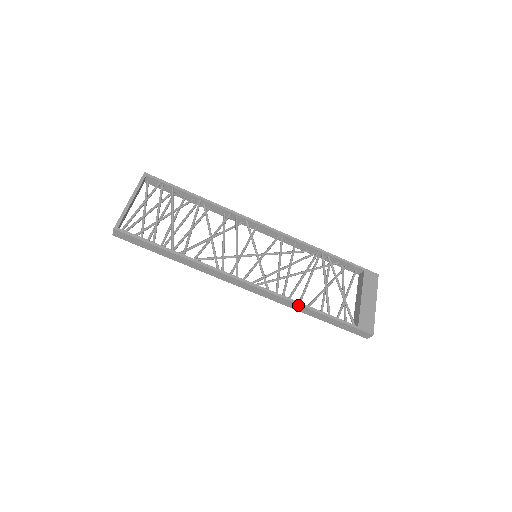
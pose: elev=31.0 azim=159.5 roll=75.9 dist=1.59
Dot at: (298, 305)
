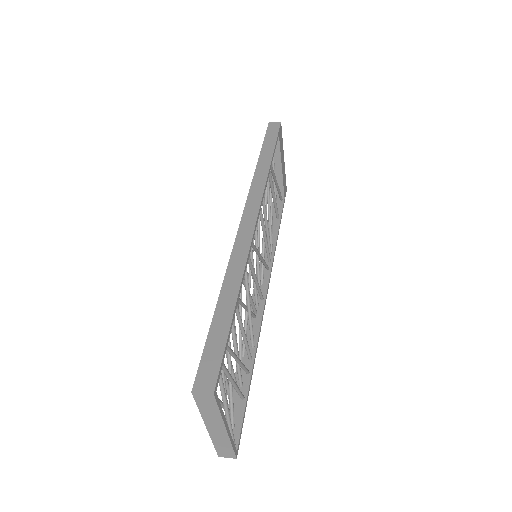
Dot at: (275, 245)
